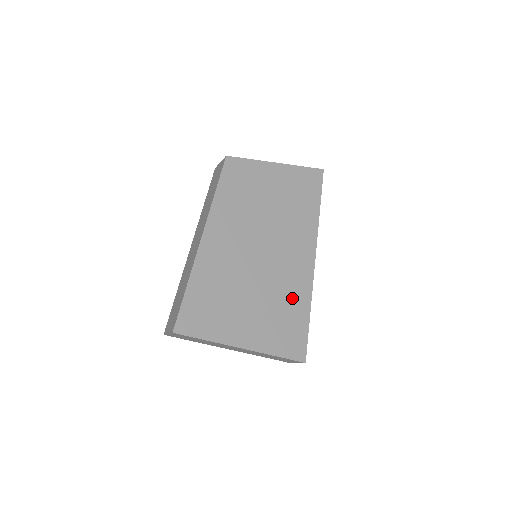
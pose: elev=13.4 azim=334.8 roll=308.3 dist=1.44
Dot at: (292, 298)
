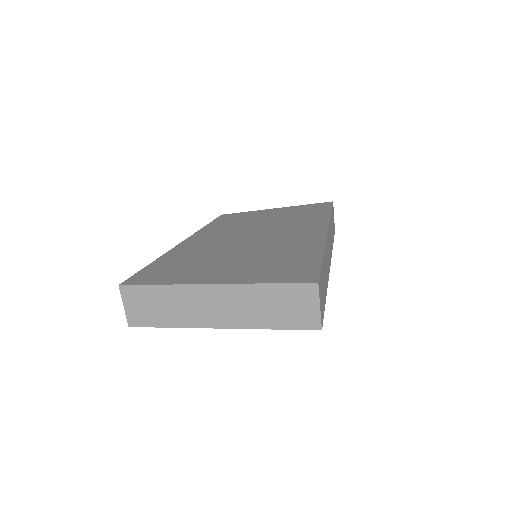
Dot at: (293, 251)
